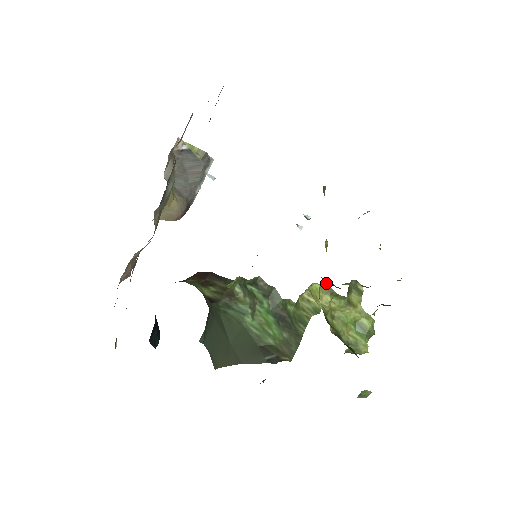
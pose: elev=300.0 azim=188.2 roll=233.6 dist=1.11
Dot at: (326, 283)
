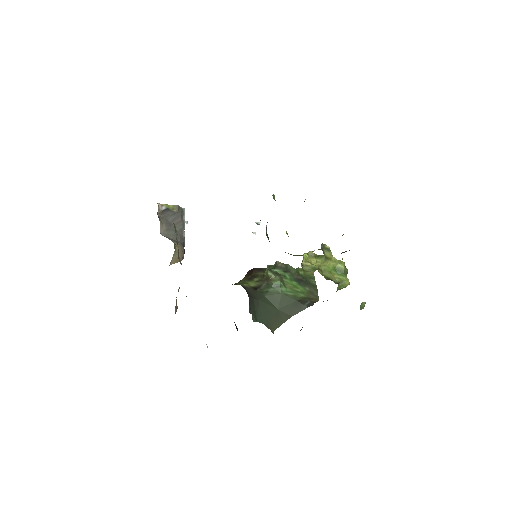
Dot at: (309, 251)
